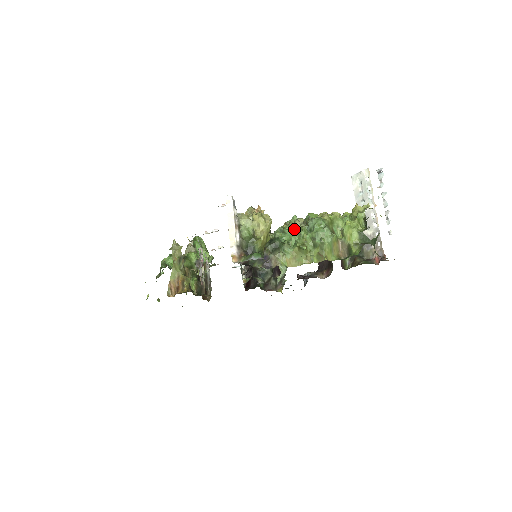
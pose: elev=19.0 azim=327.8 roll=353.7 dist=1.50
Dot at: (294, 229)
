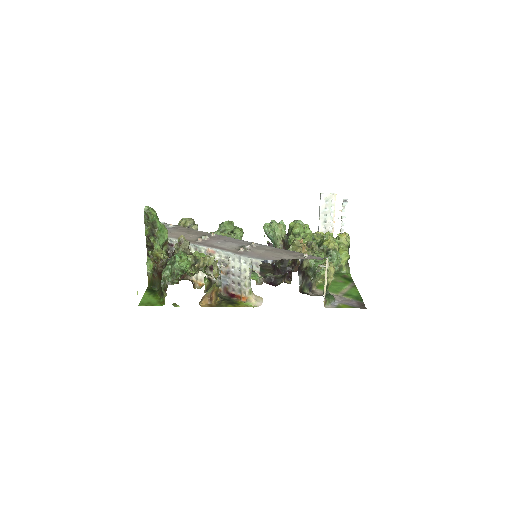
Dot at: (323, 259)
